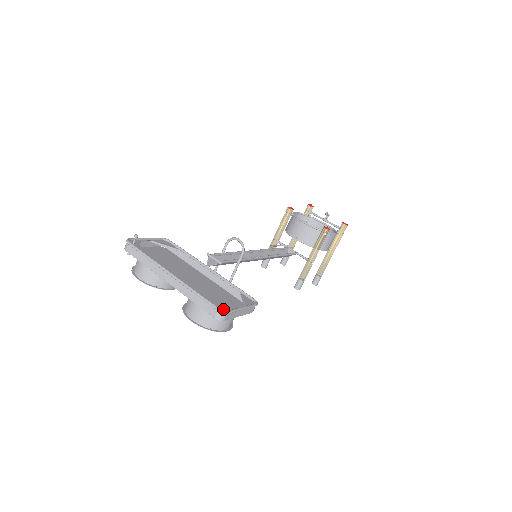
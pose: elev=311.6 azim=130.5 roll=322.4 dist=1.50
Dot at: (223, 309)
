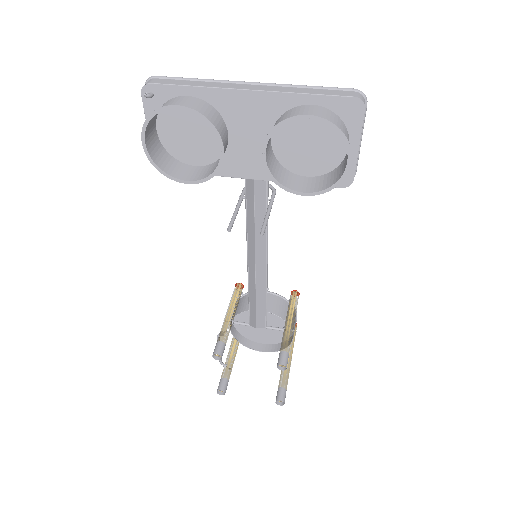
Dot at: occluded
